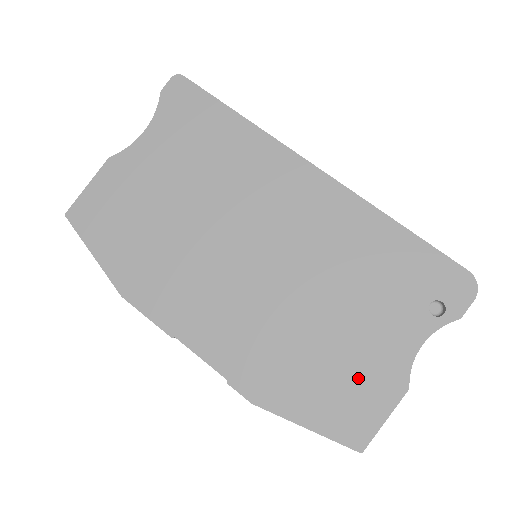
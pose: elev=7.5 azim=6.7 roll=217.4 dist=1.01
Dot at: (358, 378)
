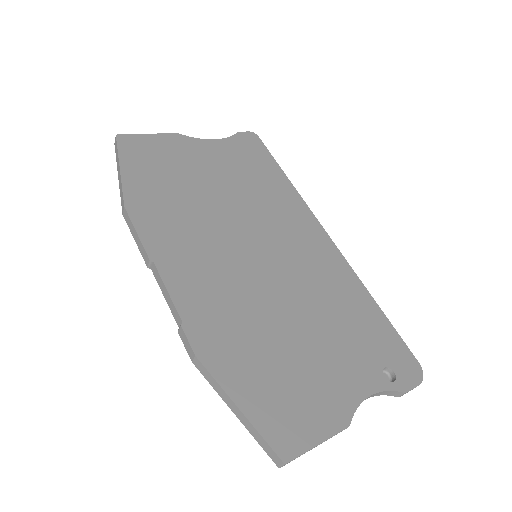
Dot at: (307, 391)
